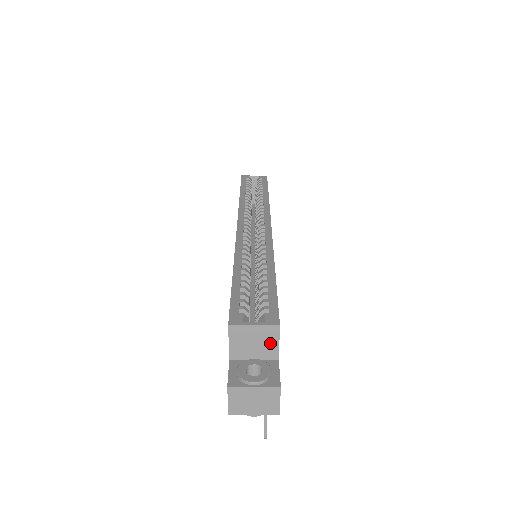
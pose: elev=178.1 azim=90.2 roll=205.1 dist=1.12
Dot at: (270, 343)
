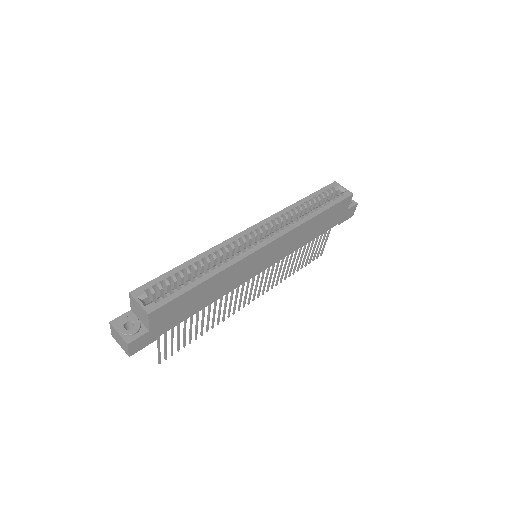
Dot at: (145, 319)
